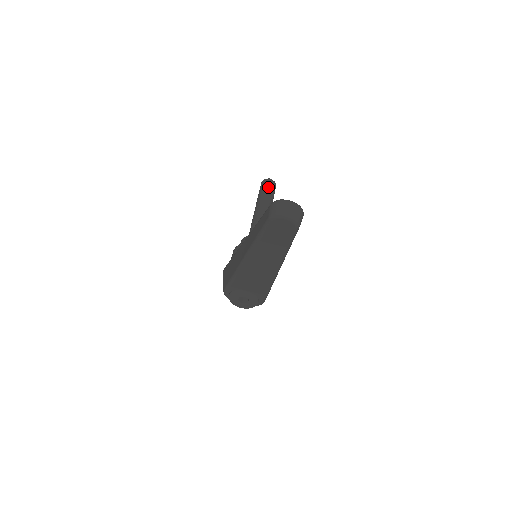
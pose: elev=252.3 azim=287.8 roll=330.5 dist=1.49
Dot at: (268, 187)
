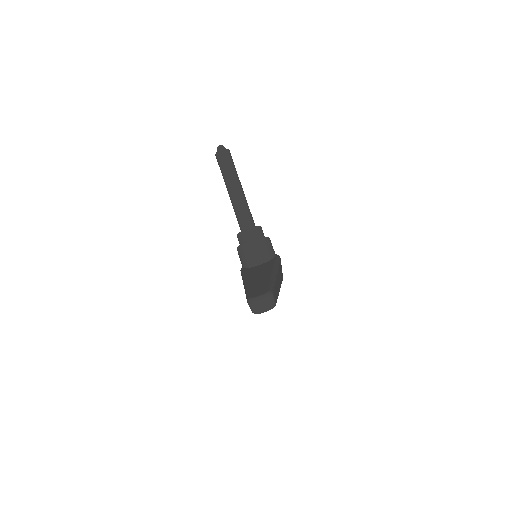
Dot at: (224, 162)
